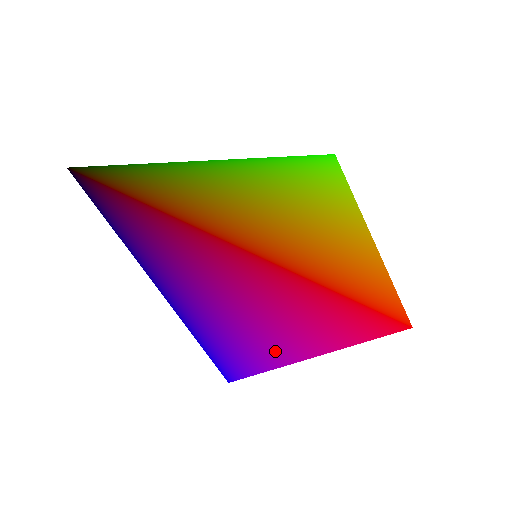
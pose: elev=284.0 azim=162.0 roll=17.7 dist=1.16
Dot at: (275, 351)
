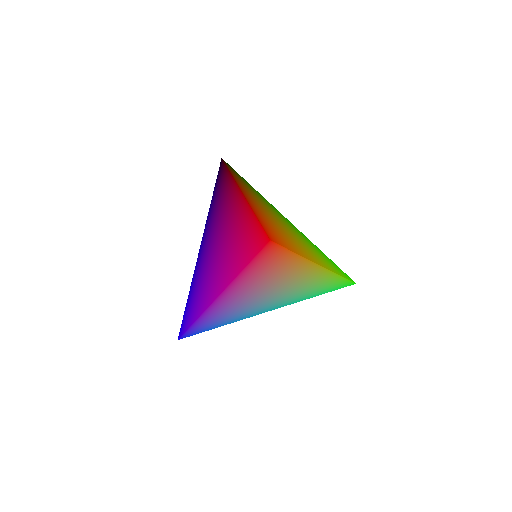
Dot at: (215, 288)
